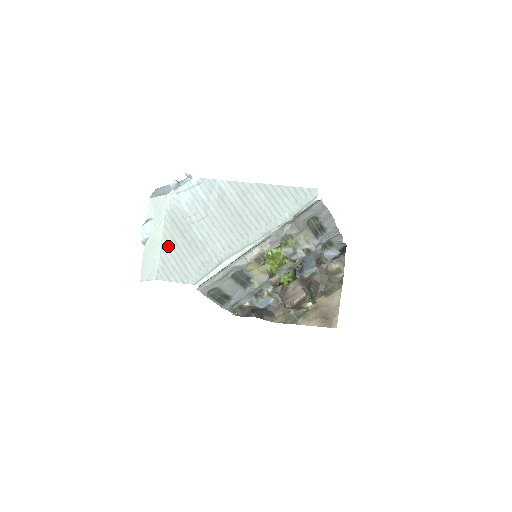
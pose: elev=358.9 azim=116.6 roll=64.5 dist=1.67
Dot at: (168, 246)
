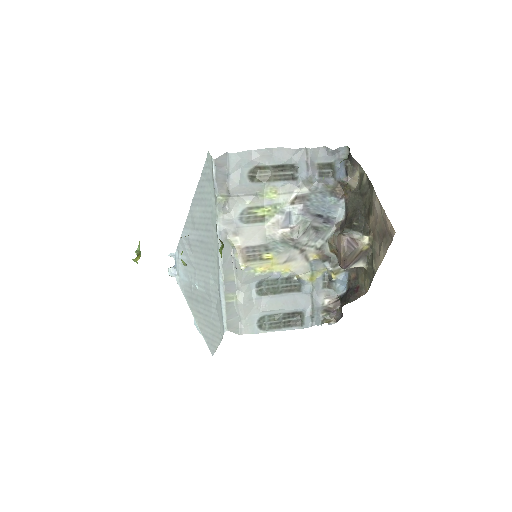
Dot at: (200, 321)
